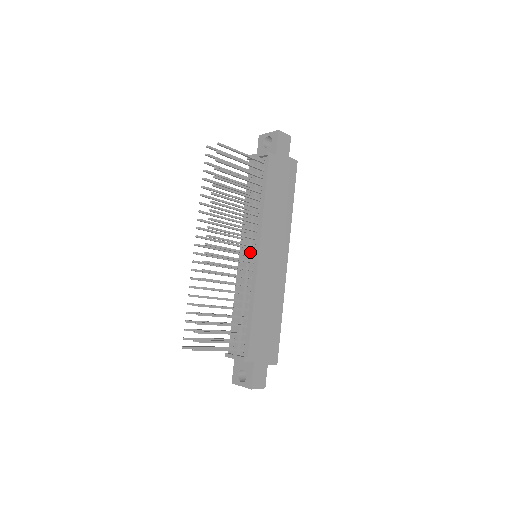
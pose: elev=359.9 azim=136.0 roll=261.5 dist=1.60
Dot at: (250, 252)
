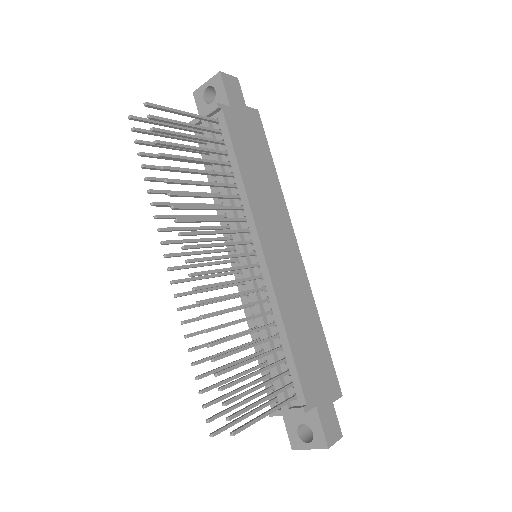
Dot at: occluded
